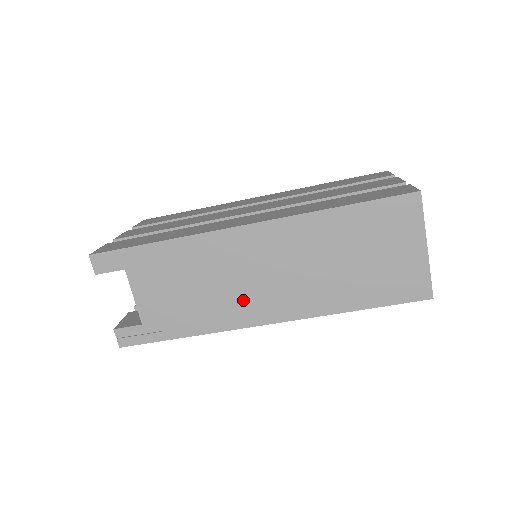
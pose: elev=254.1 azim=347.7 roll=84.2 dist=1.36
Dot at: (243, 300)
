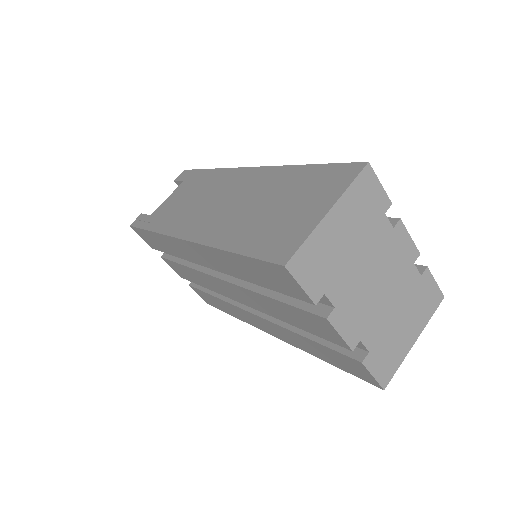
Dot at: (195, 216)
